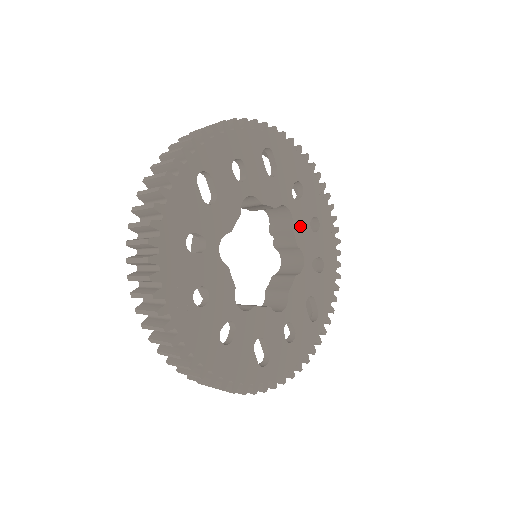
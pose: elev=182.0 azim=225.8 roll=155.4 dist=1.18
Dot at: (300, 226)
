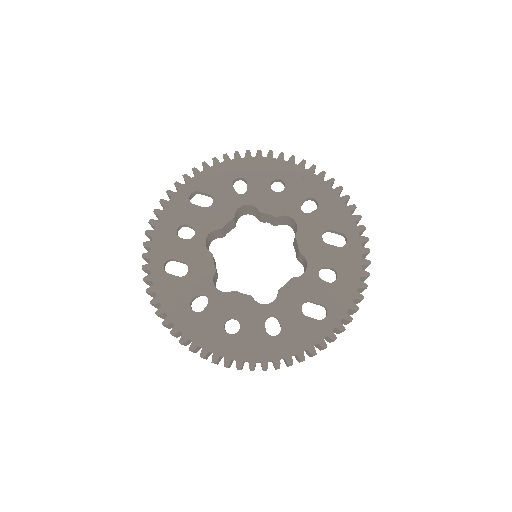
Dot at: (266, 203)
